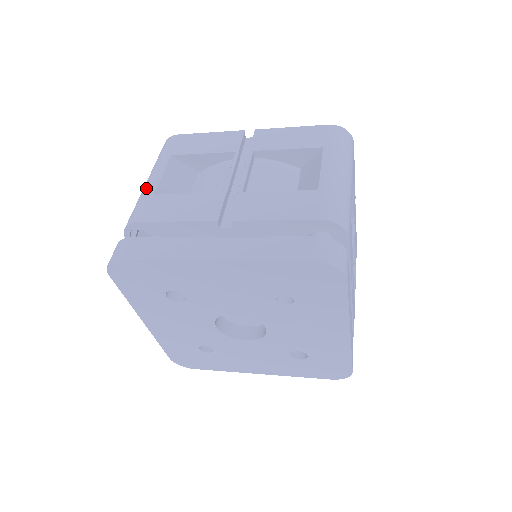
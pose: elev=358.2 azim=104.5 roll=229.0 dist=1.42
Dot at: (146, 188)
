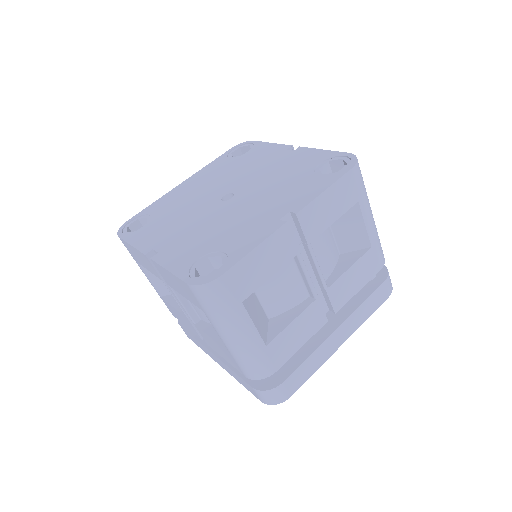
Dot at: (250, 346)
